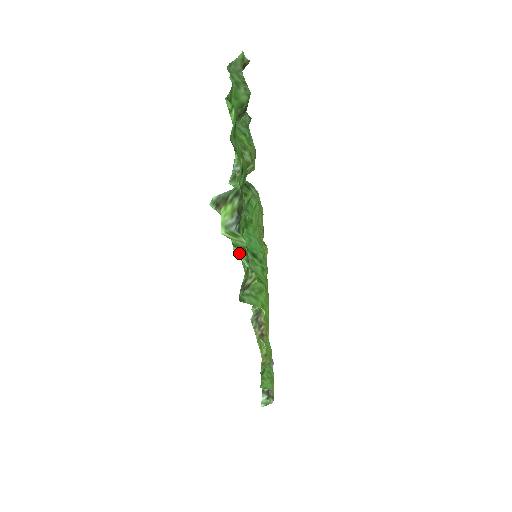
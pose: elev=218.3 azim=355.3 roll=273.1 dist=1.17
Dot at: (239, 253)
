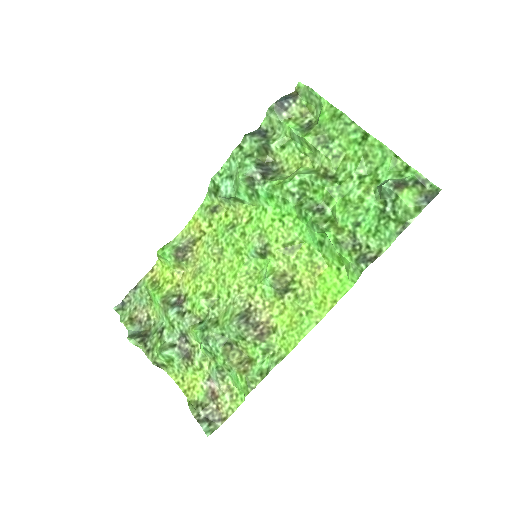
Dot at: (393, 227)
